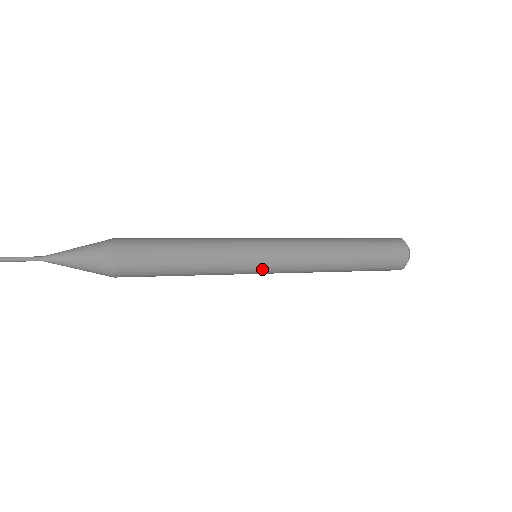
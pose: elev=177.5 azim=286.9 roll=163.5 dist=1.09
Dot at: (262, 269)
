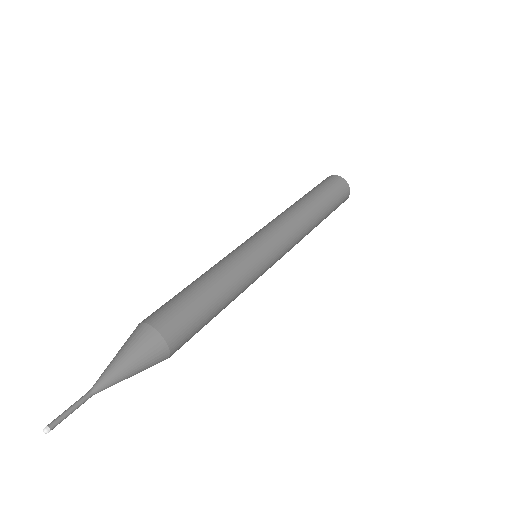
Dot at: occluded
